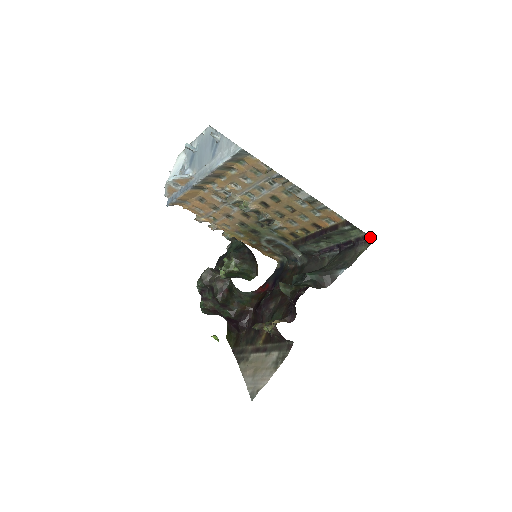
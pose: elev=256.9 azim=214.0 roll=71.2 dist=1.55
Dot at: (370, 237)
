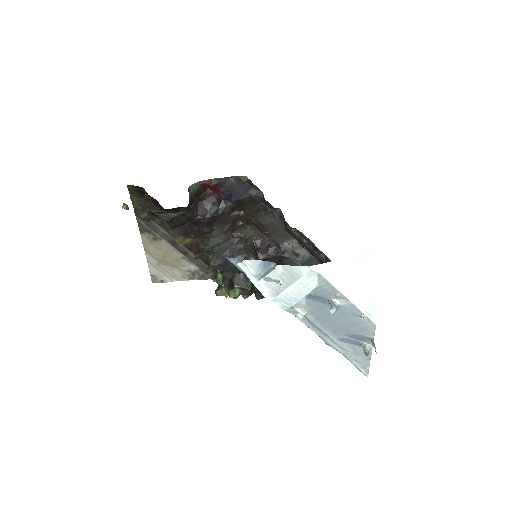
Dot at: occluded
